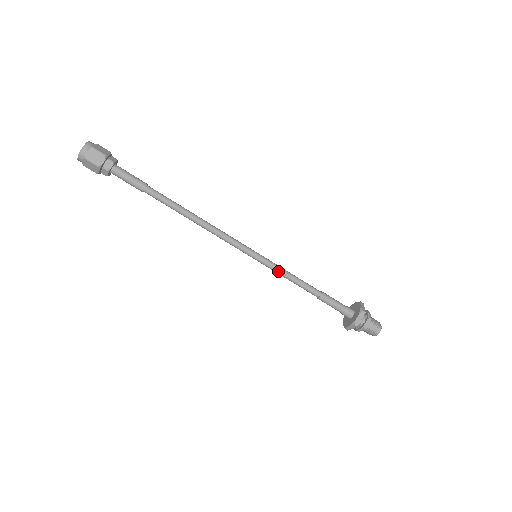
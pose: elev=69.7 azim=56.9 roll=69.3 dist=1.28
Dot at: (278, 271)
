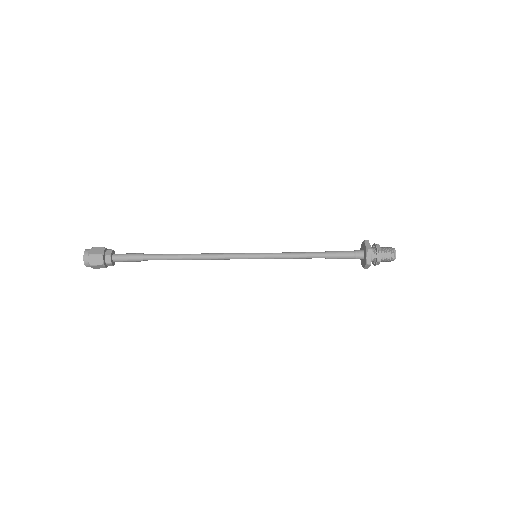
Dot at: (280, 258)
